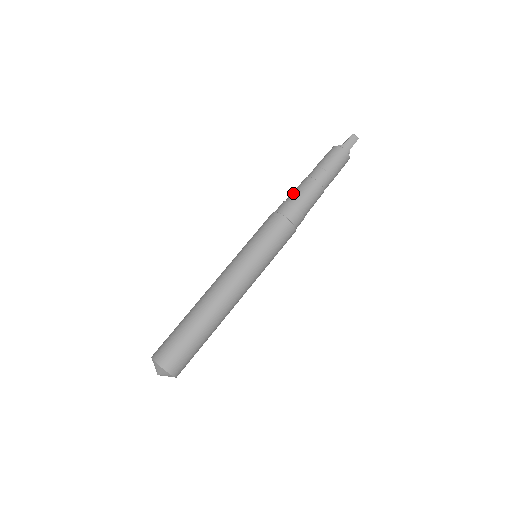
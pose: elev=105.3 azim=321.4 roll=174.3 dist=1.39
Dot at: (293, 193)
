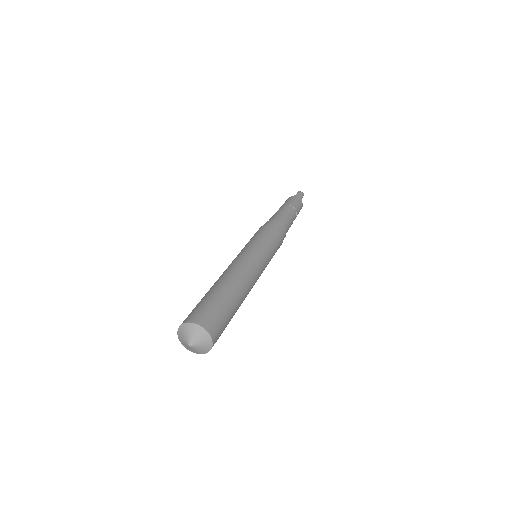
Dot at: (270, 218)
